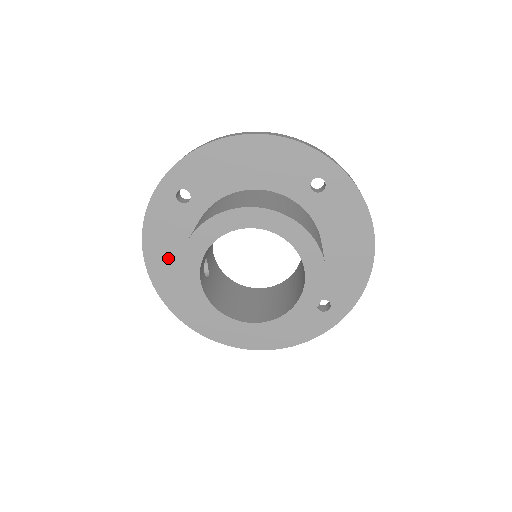
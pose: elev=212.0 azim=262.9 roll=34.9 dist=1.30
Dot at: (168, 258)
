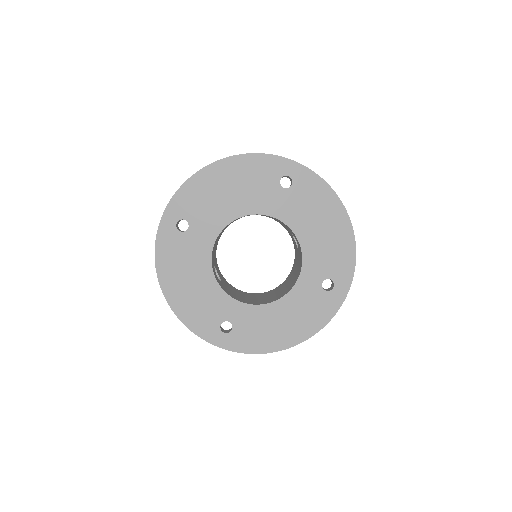
Dot at: (183, 285)
